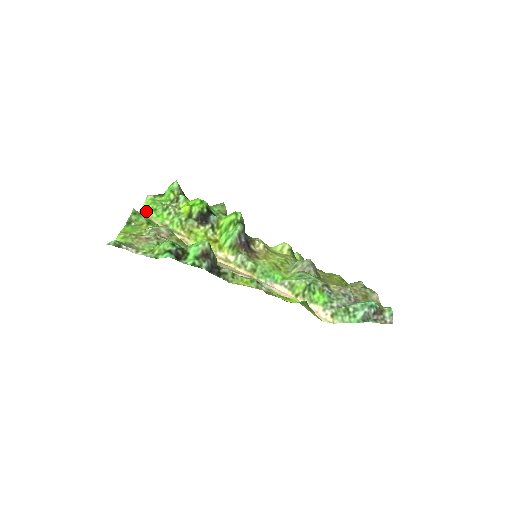
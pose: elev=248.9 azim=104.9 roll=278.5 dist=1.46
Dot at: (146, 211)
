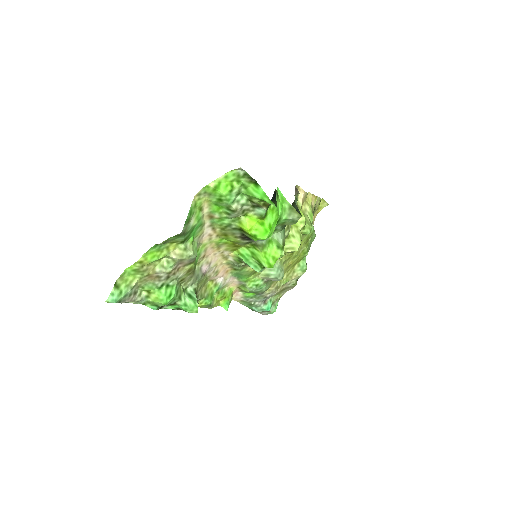
Dot at: (210, 193)
